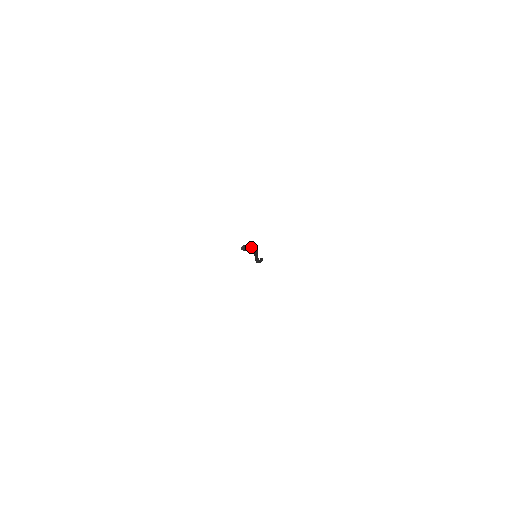
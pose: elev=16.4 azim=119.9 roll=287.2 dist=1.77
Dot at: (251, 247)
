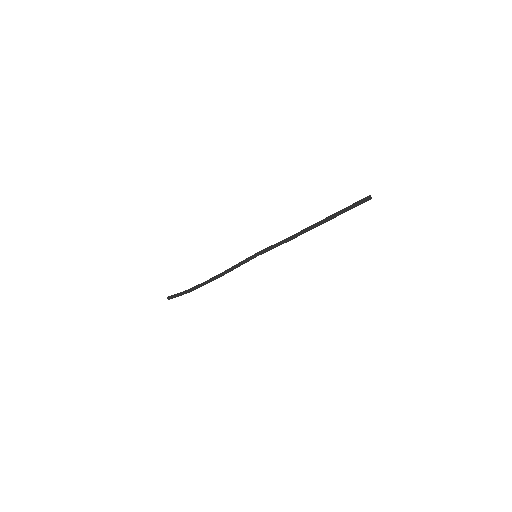
Dot at: (326, 218)
